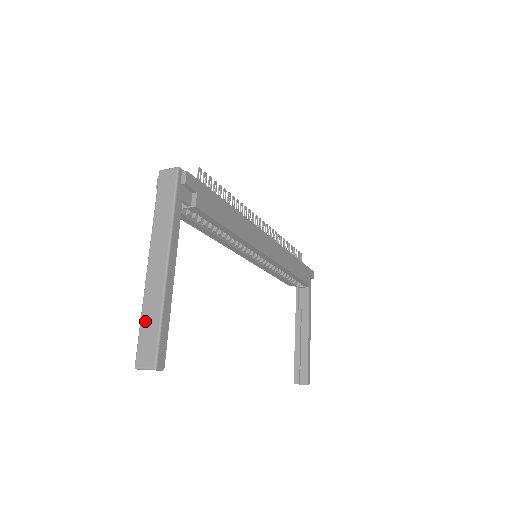
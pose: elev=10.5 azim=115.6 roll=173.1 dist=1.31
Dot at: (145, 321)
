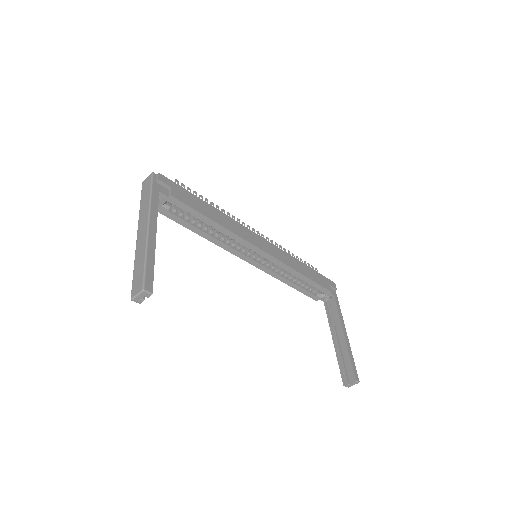
Dot at: (136, 267)
